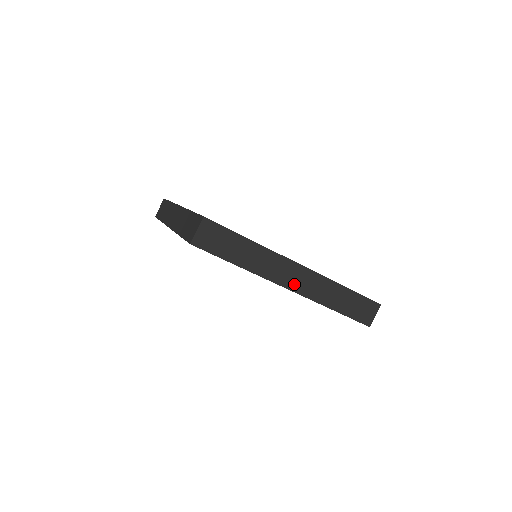
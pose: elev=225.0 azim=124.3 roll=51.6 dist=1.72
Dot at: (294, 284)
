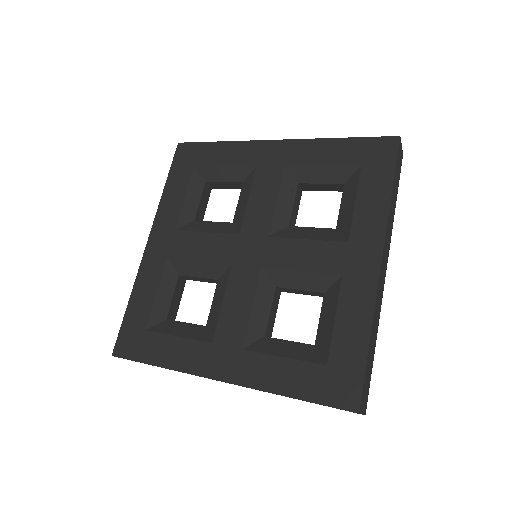
Dot at: occluded
